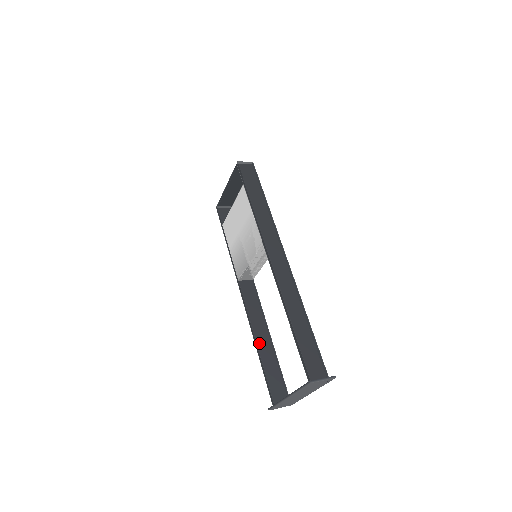
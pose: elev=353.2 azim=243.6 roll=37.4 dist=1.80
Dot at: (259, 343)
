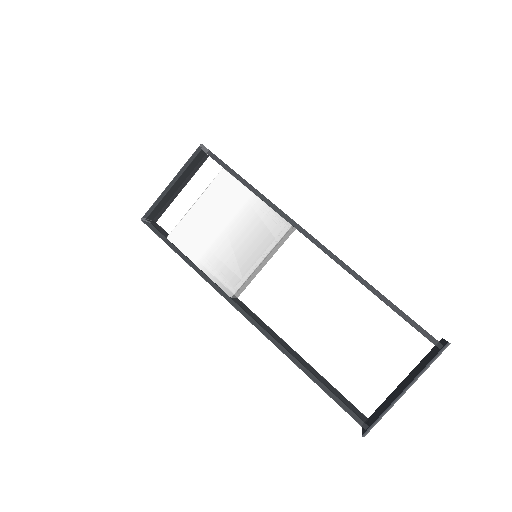
Dot at: (302, 363)
